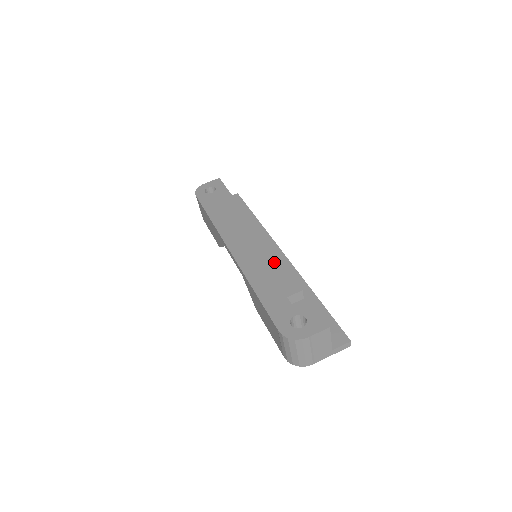
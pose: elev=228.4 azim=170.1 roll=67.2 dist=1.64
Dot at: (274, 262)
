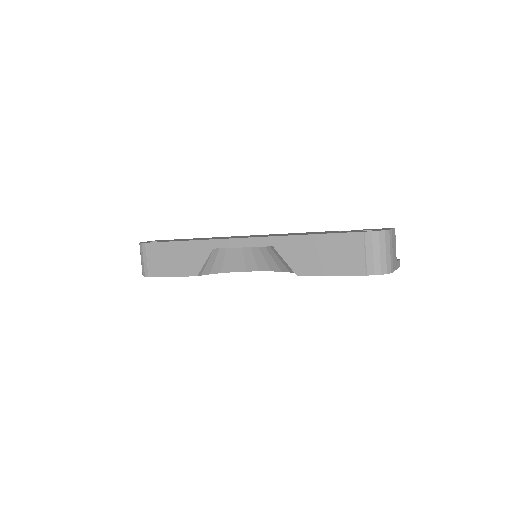
Dot at: (294, 233)
